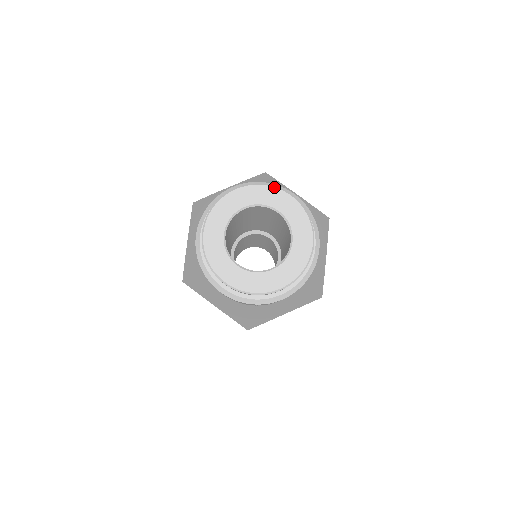
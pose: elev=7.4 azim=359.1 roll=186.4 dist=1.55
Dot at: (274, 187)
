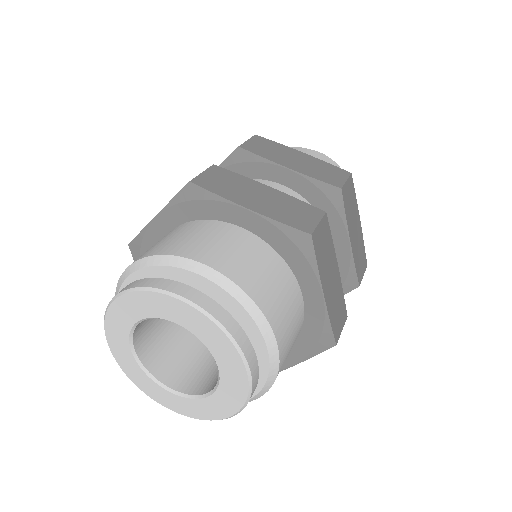
Dot at: (233, 344)
